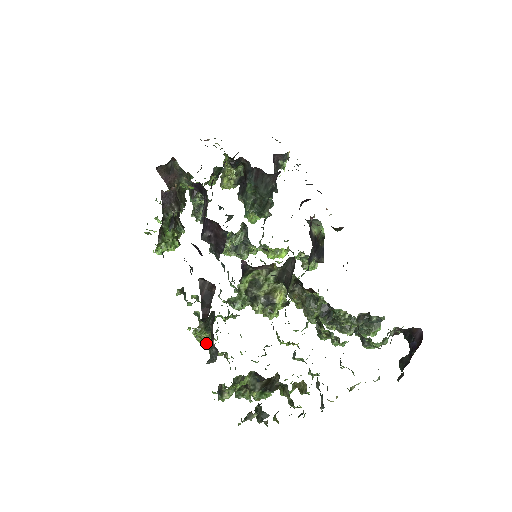
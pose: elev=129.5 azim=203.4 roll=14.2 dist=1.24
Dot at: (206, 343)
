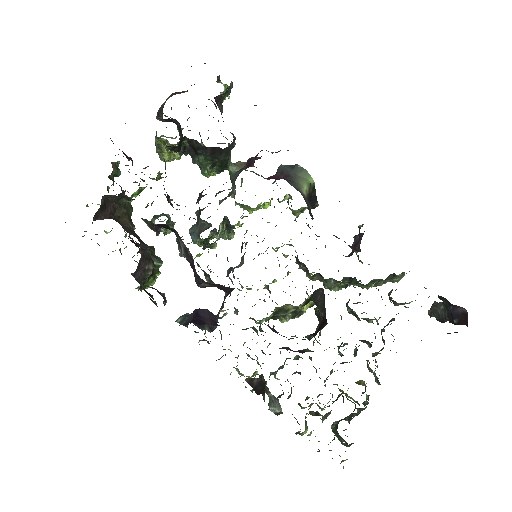
Dot at: occluded
